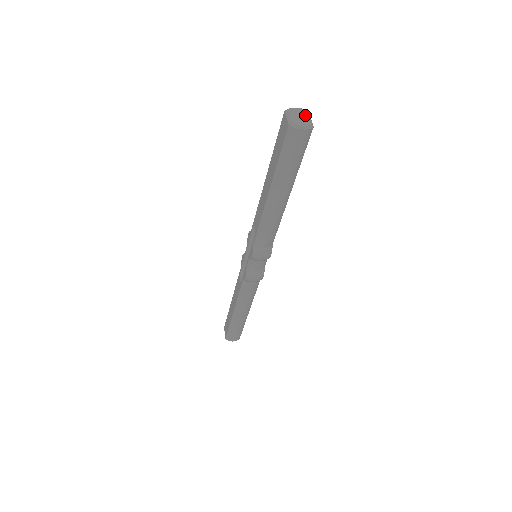
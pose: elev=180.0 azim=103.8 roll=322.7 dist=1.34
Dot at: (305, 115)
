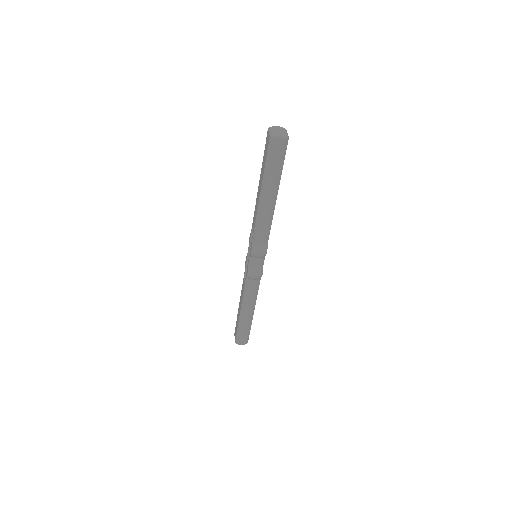
Dot at: (283, 130)
